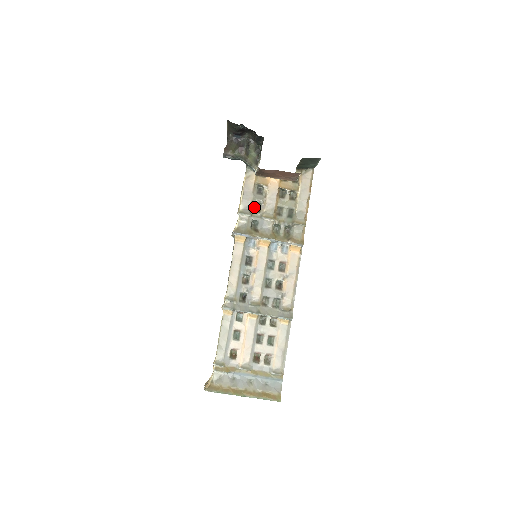
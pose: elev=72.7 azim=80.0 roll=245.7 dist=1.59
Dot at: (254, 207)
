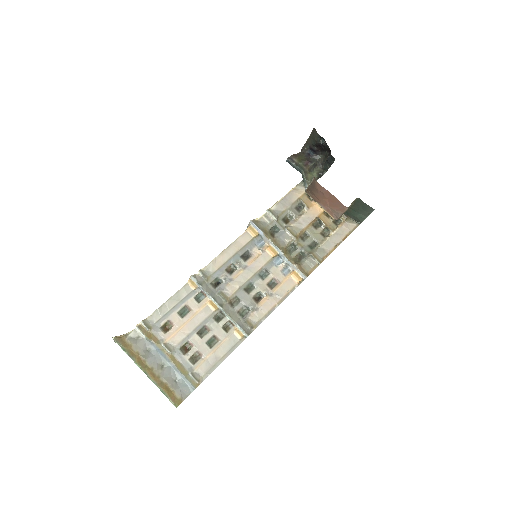
Dot at: (284, 216)
